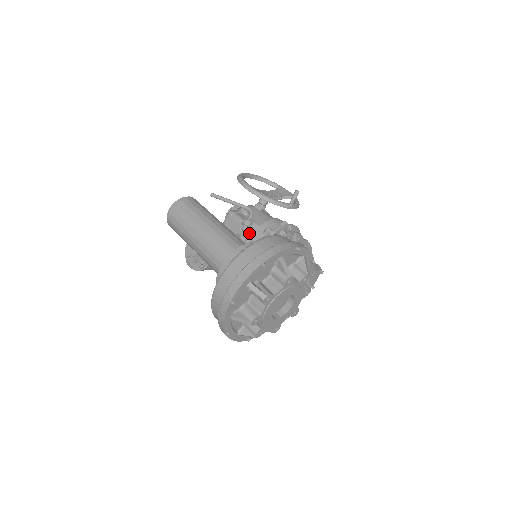
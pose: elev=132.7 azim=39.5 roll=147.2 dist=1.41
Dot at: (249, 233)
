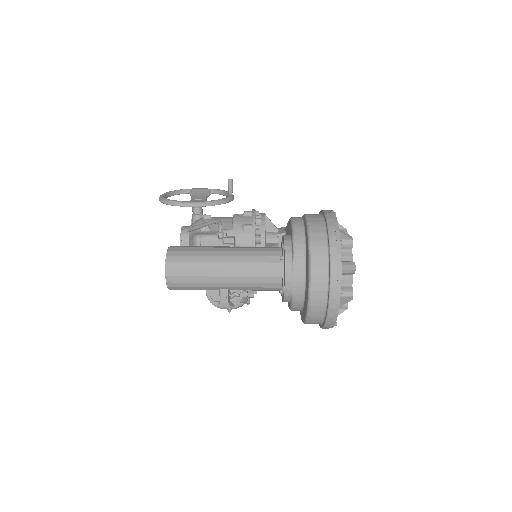
Dot at: (233, 242)
